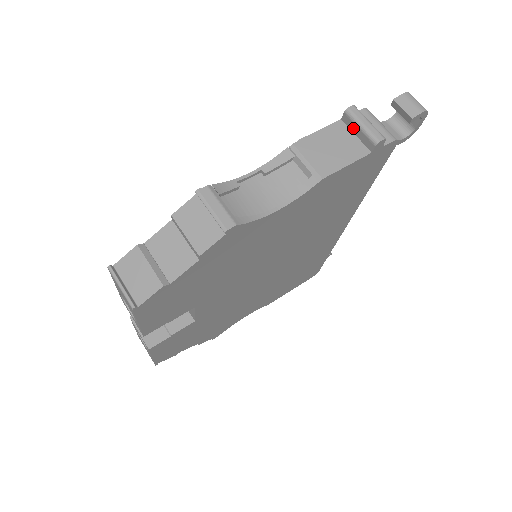
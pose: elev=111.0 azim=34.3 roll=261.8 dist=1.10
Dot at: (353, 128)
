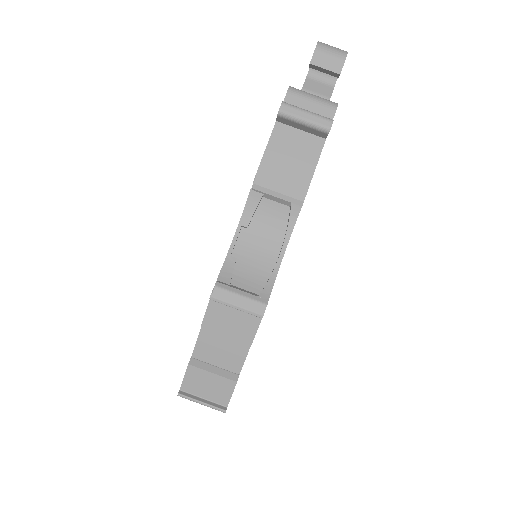
Dot at: (294, 125)
